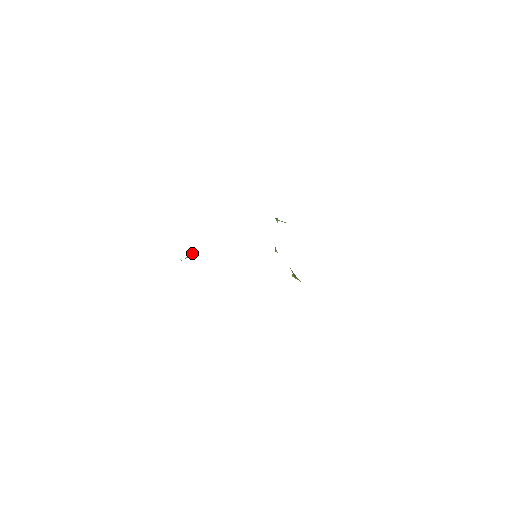
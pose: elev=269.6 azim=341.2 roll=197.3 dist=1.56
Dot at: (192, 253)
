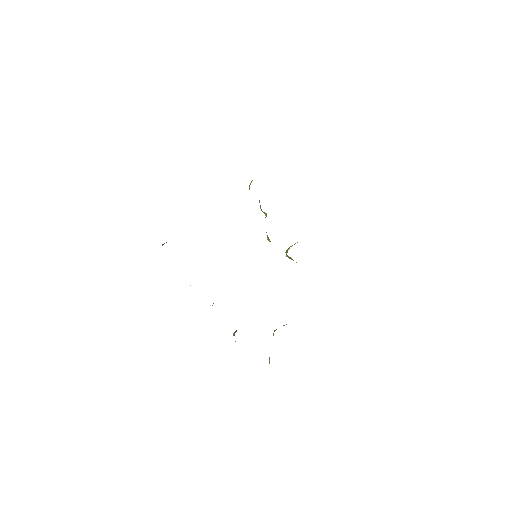
Dot at: occluded
